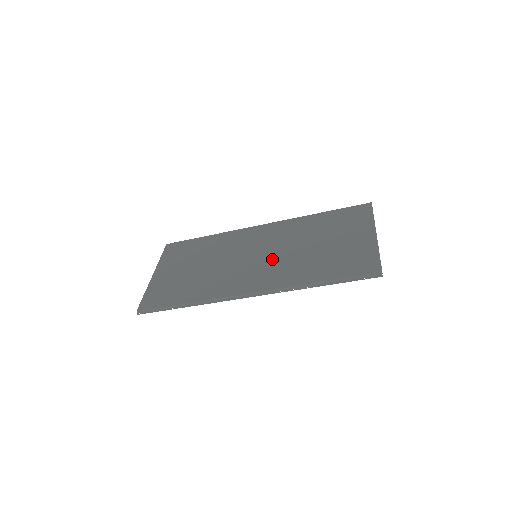
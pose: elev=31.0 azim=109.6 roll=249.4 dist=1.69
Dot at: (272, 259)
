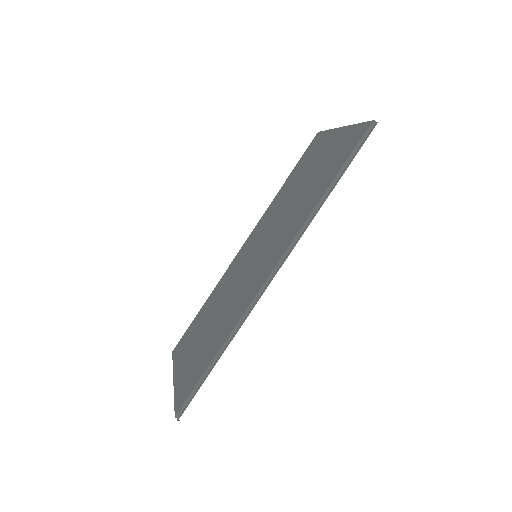
Dot at: (271, 238)
